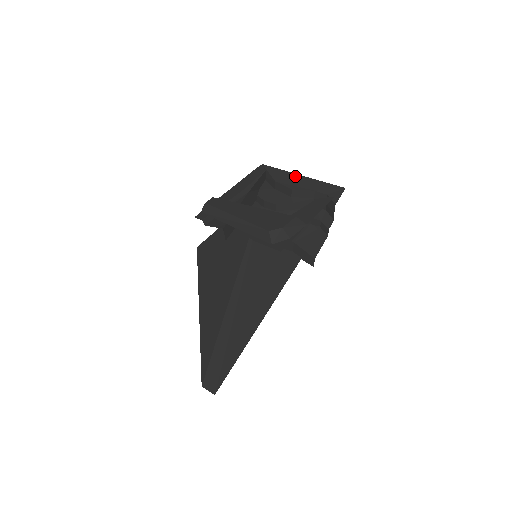
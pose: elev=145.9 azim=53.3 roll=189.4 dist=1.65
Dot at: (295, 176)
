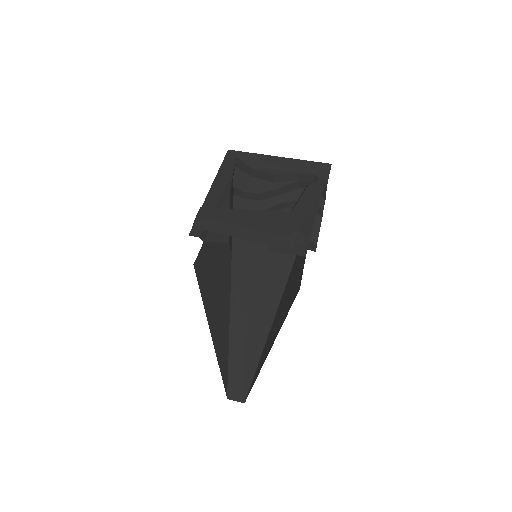
Dot at: (271, 158)
